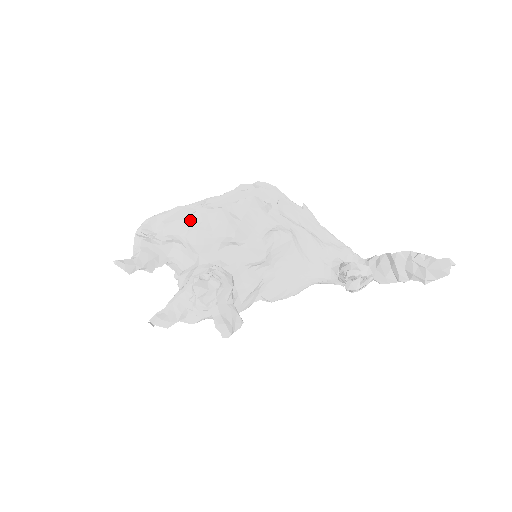
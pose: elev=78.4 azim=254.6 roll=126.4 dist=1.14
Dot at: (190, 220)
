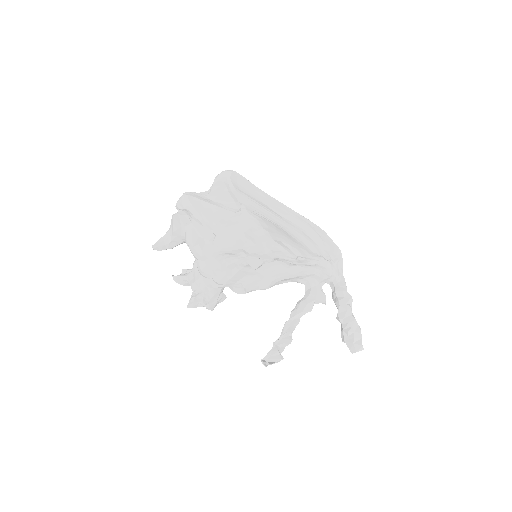
Dot at: (200, 256)
